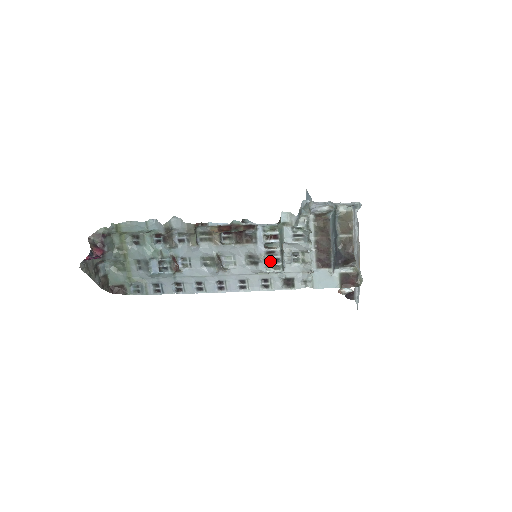
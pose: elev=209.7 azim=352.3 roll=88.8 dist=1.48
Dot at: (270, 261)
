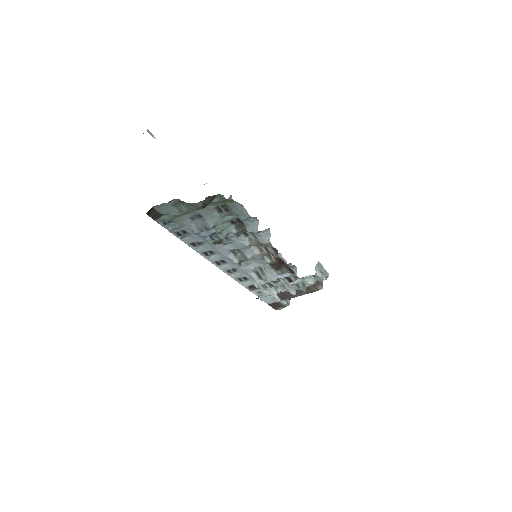
Dot at: occluded
